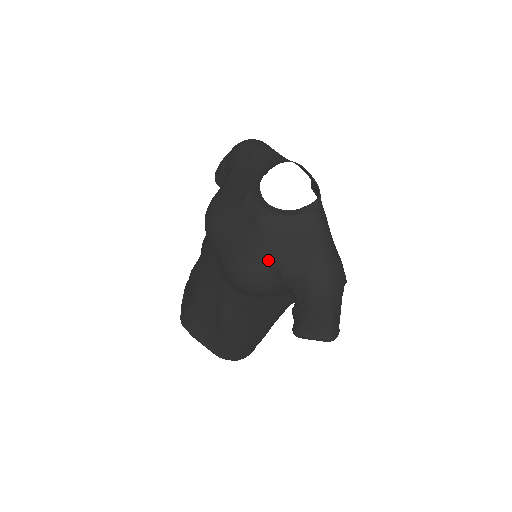
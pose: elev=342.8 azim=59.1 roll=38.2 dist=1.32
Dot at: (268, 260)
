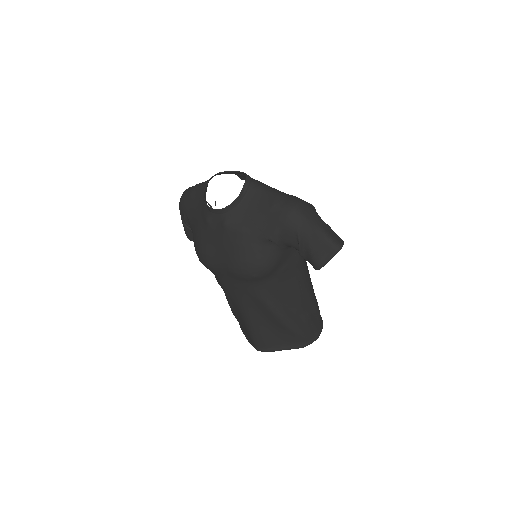
Dot at: (254, 240)
